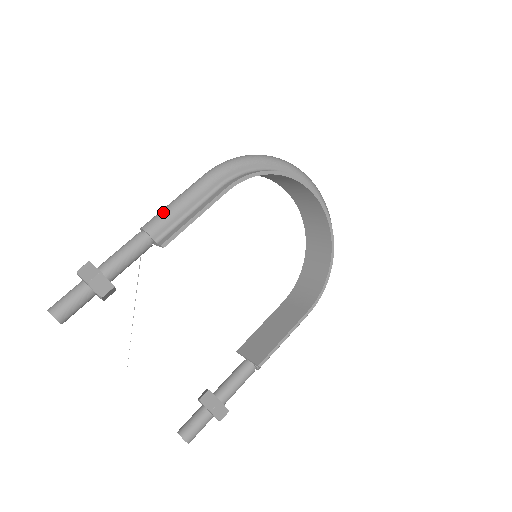
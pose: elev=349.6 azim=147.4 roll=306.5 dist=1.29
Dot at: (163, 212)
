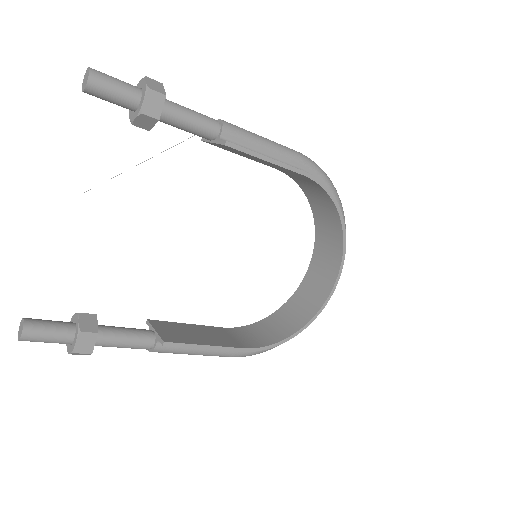
Dot at: (246, 130)
